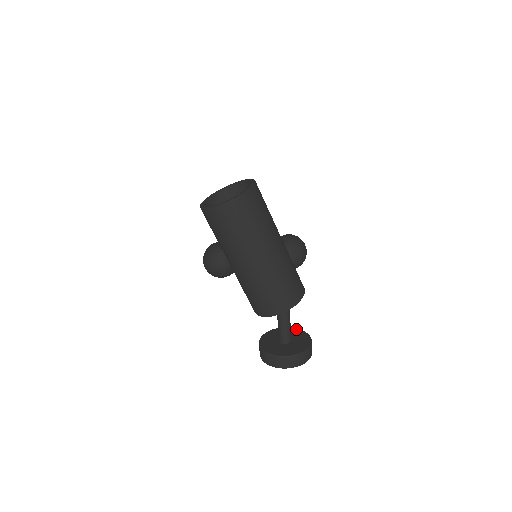
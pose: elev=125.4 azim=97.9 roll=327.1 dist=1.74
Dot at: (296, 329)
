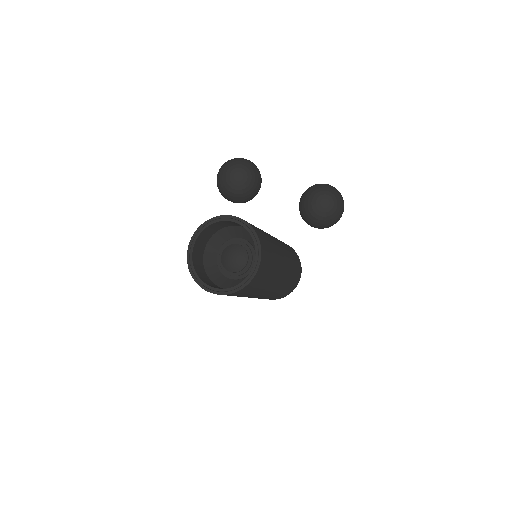
Dot at: occluded
